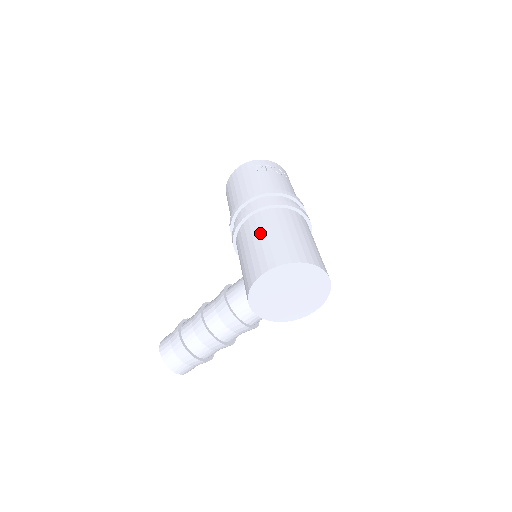
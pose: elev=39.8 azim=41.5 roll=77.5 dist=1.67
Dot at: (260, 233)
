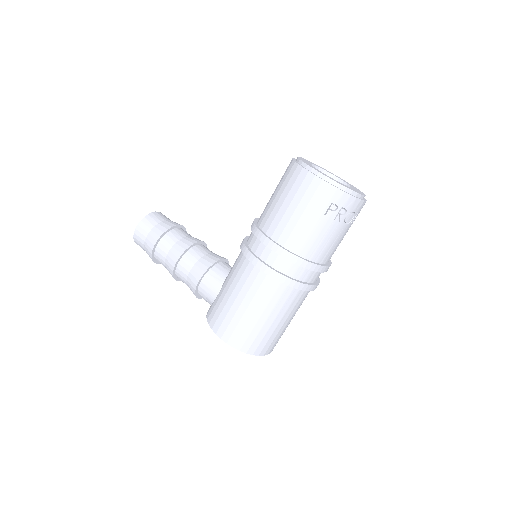
Dot at: (252, 302)
